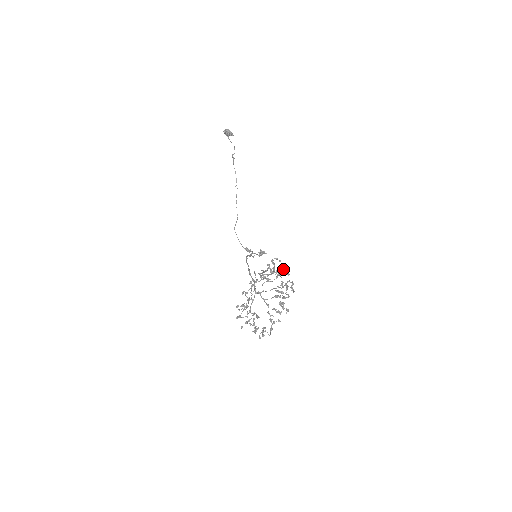
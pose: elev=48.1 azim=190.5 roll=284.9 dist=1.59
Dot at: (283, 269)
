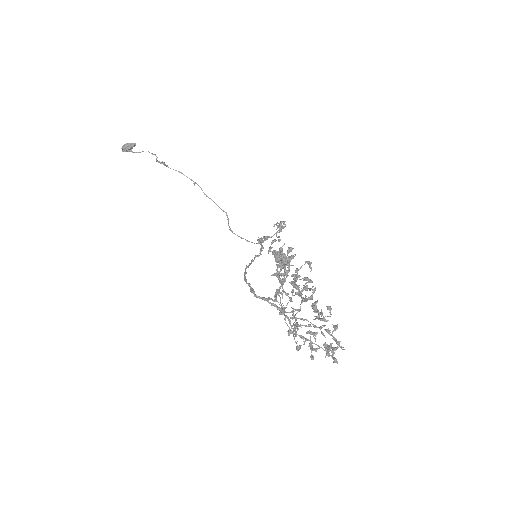
Dot at: (277, 261)
